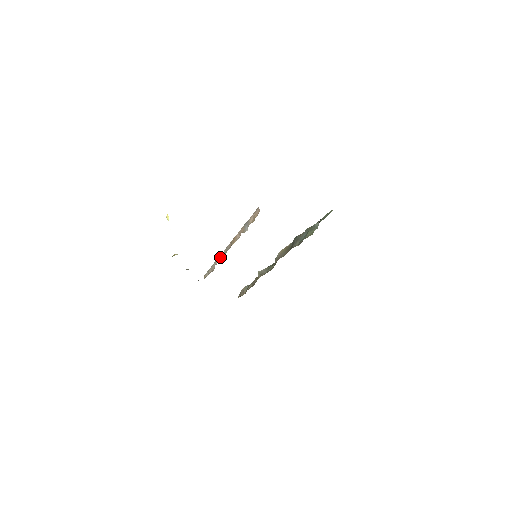
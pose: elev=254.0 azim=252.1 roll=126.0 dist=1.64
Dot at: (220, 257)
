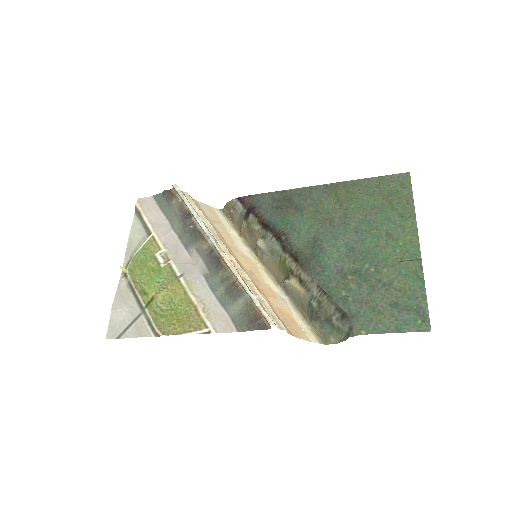
Dot at: (201, 229)
